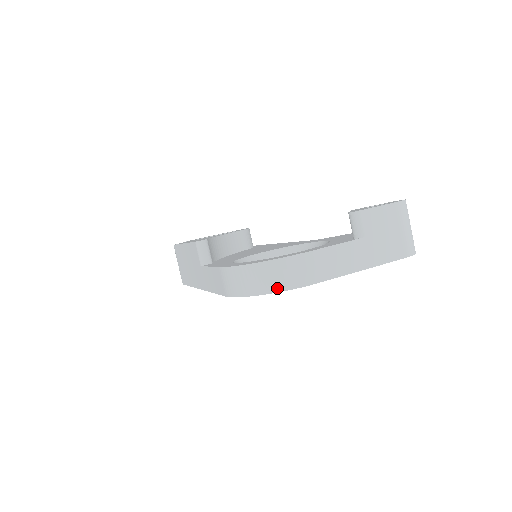
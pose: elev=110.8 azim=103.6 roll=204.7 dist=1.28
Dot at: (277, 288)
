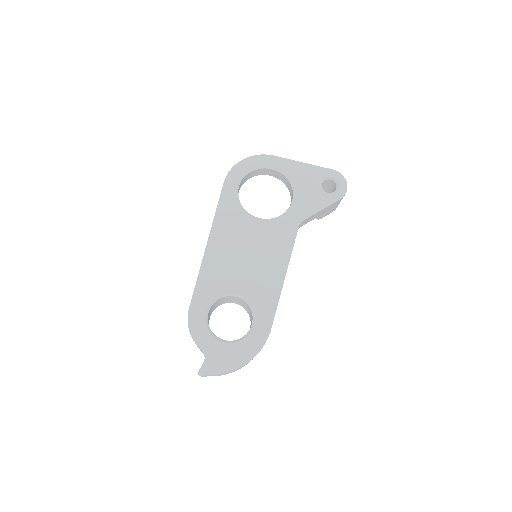
Dot at: (251, 157)
